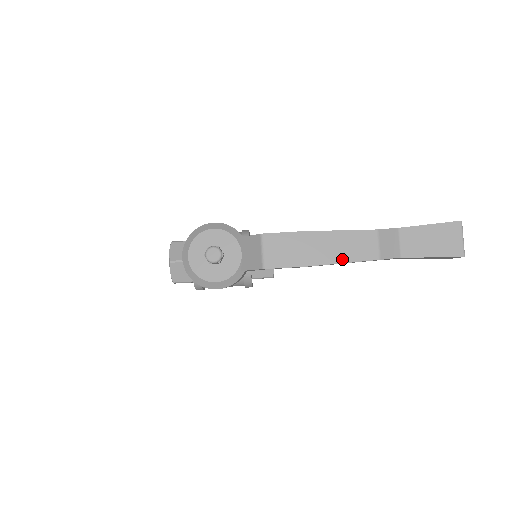
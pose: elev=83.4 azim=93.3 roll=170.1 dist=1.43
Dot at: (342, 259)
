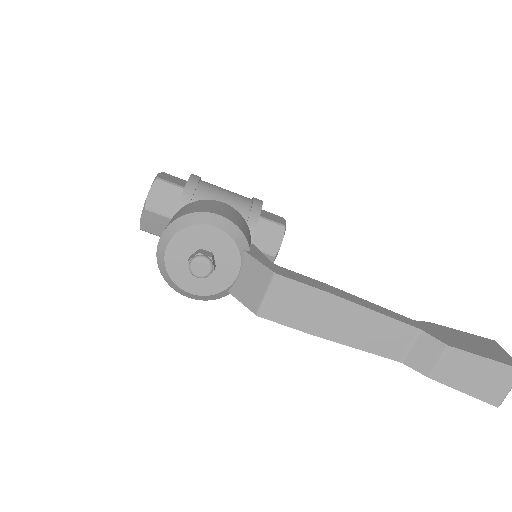
Dot at: (359, 344)
